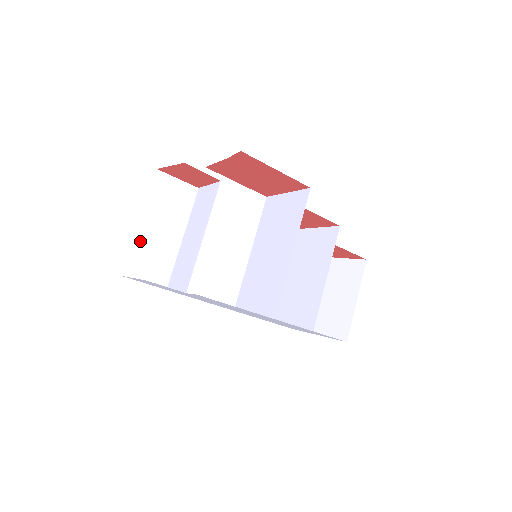
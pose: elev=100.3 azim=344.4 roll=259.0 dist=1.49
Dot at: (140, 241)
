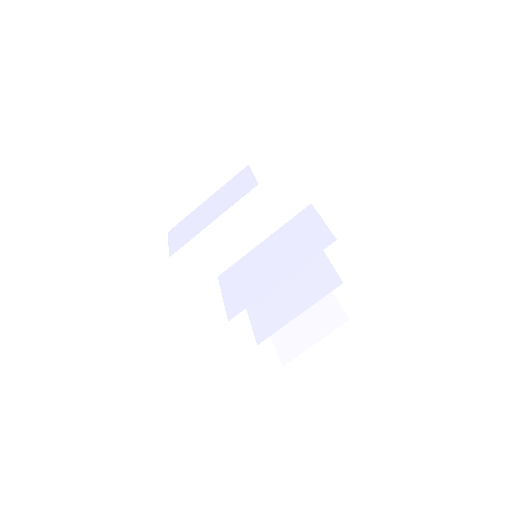
Dot at: (166, 183)
